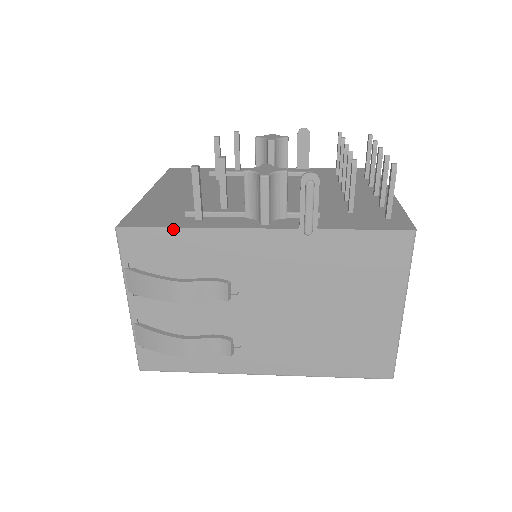
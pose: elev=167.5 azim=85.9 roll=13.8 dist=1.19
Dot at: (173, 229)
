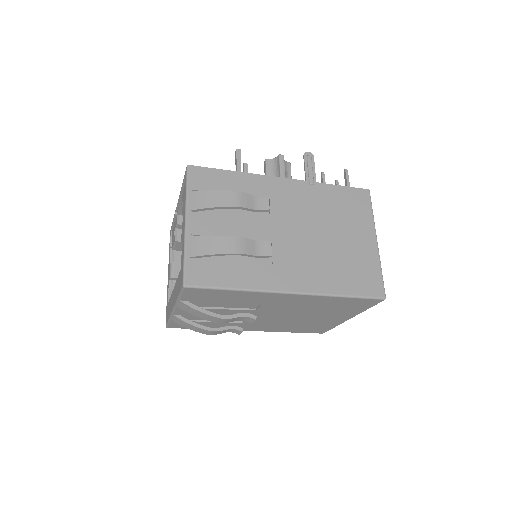
Dot at: (228, 171)
